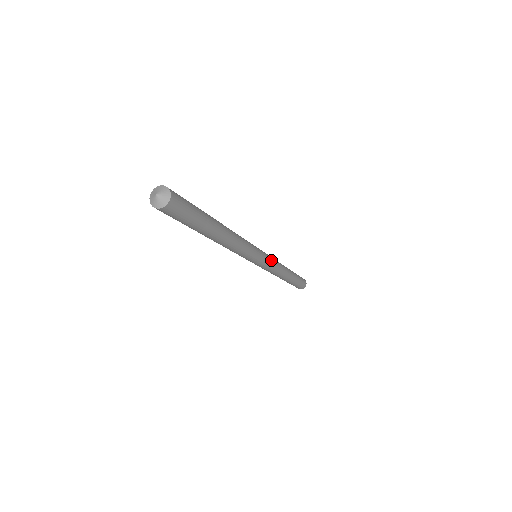
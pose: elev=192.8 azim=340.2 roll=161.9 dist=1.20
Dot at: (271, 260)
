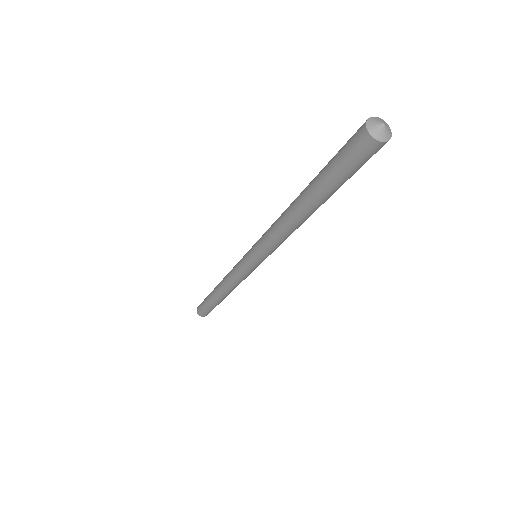
Dot at: occluded
